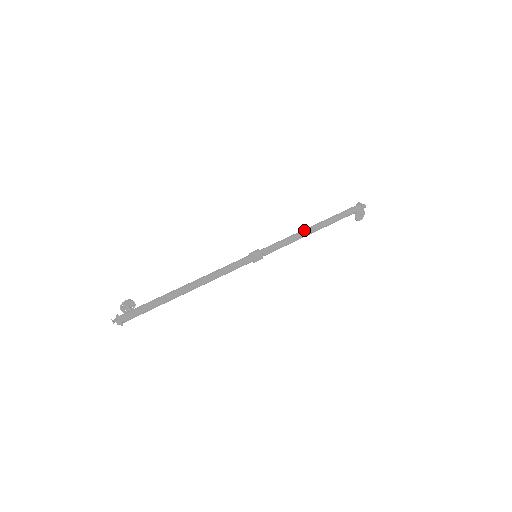
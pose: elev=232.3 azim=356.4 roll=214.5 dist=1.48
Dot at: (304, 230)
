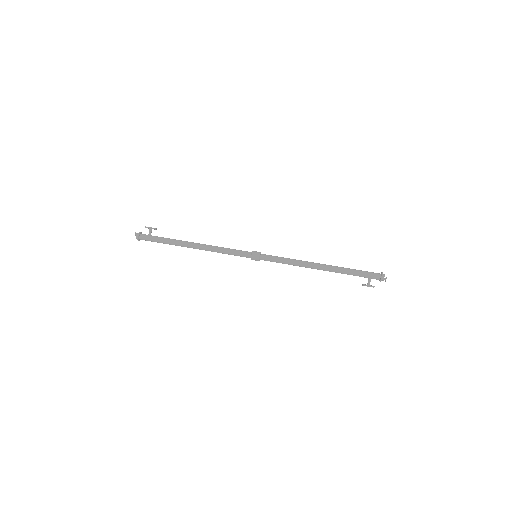
Dot at: (309, 265)
